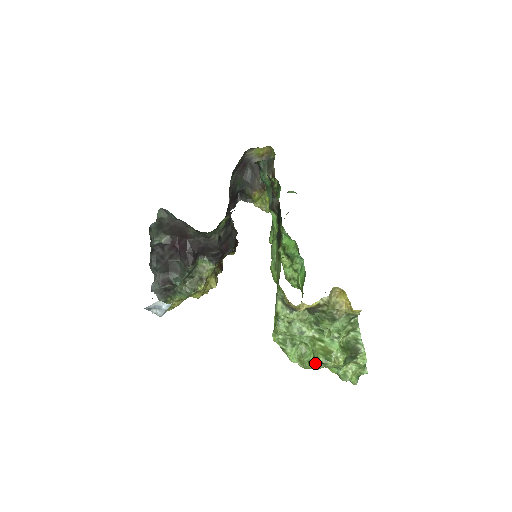
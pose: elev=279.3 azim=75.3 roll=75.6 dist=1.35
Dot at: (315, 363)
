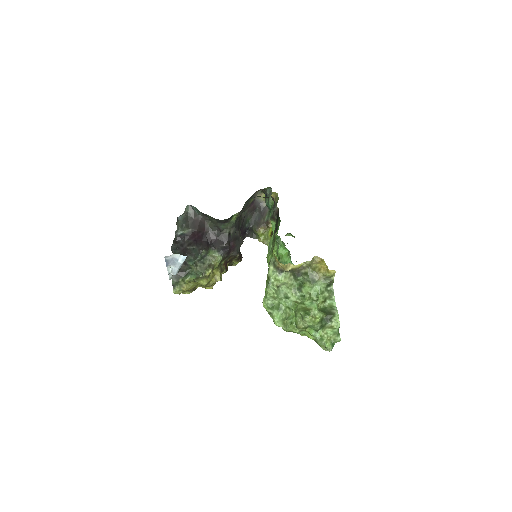
Dot at: (296, 322)
